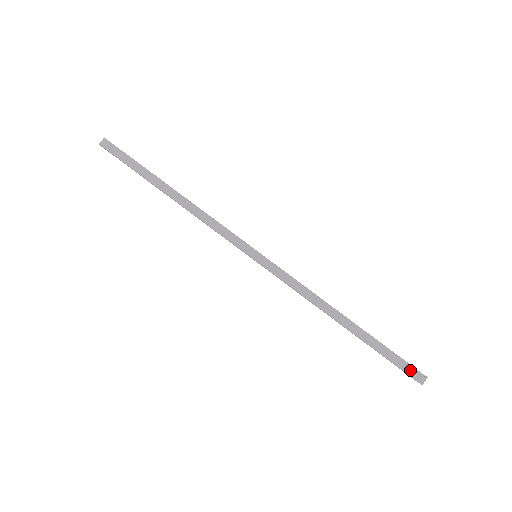
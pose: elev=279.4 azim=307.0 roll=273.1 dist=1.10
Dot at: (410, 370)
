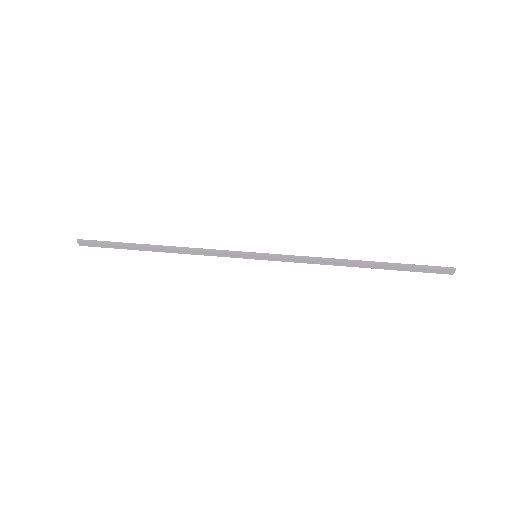
Dot at: (436, 268)
